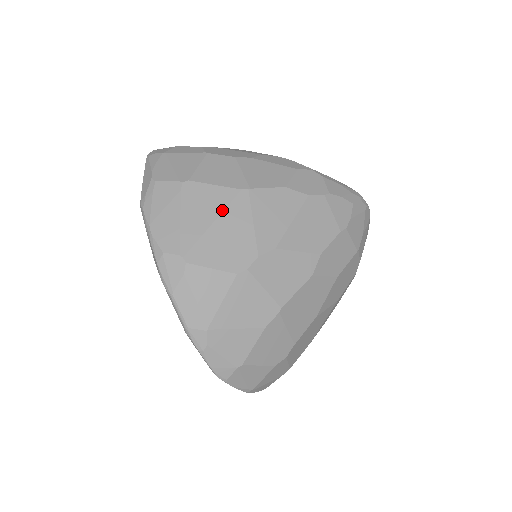
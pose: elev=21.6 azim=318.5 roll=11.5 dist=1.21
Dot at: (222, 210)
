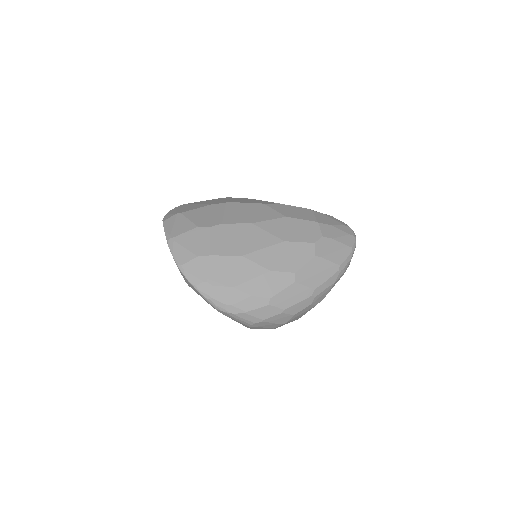
Dot at: occluded
